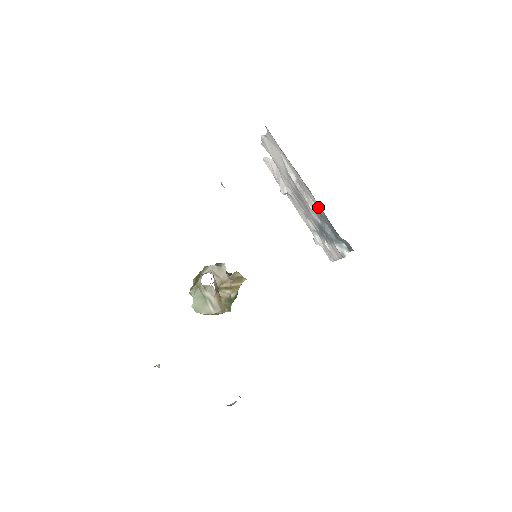
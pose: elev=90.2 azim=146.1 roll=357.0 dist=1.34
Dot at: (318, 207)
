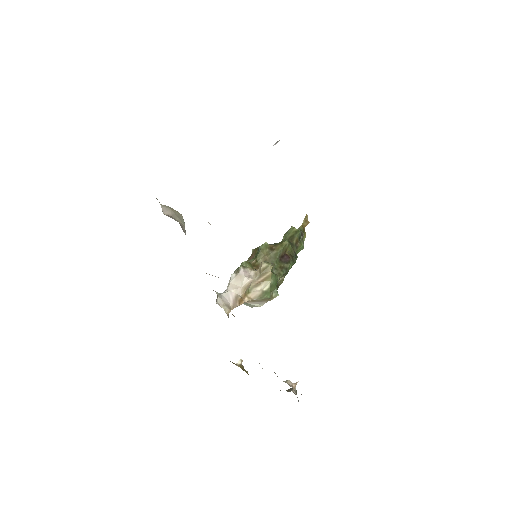
Dot at: occluded
